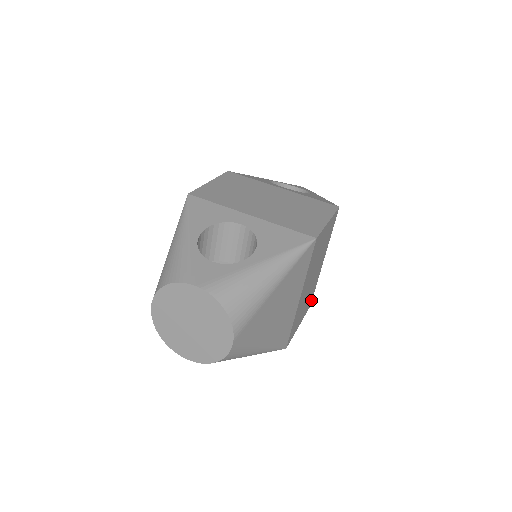
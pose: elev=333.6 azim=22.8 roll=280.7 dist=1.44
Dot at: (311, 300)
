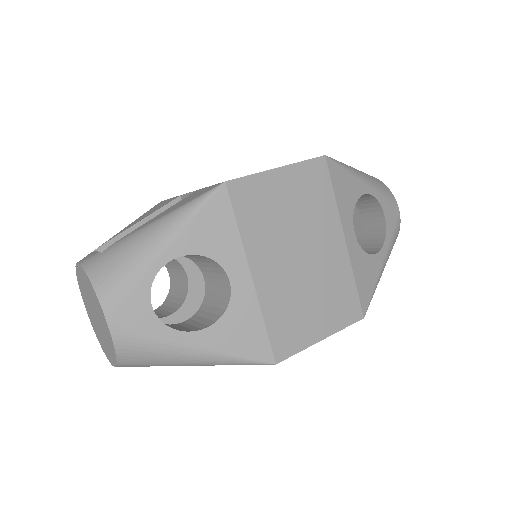
Dot at: occluded
